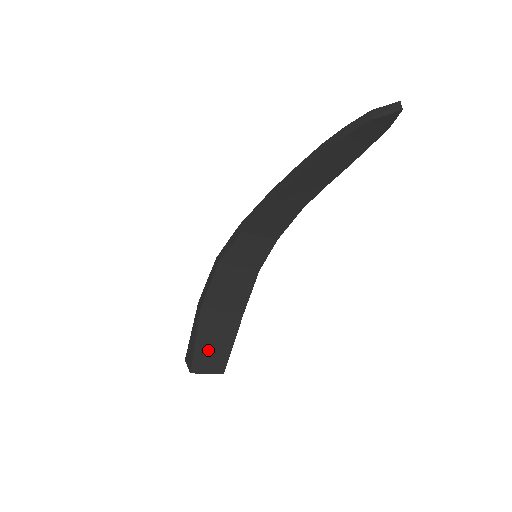
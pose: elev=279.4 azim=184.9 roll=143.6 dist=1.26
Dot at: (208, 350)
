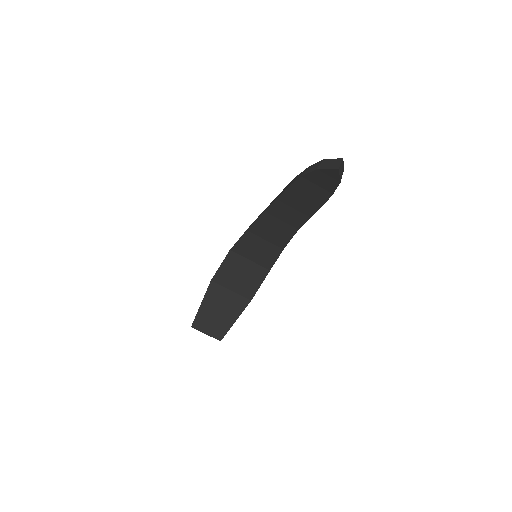
Dot at: (211, 316)
